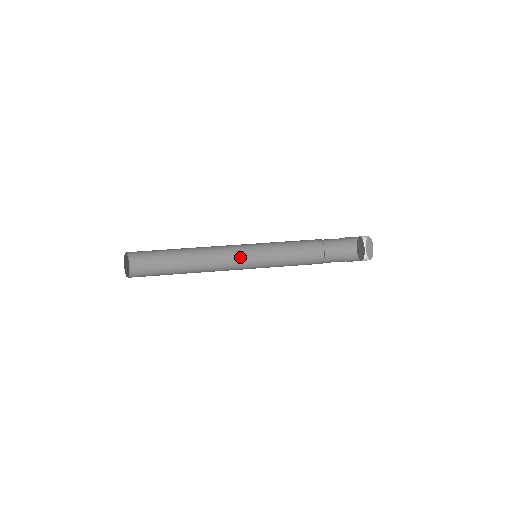
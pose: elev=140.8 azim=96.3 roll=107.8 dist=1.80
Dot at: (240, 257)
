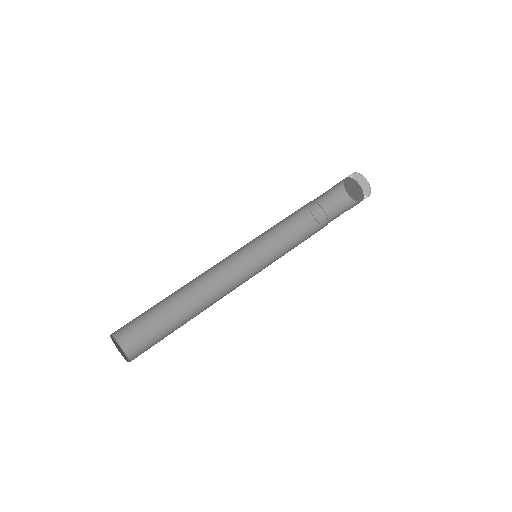
Dot at: (233, 260)
